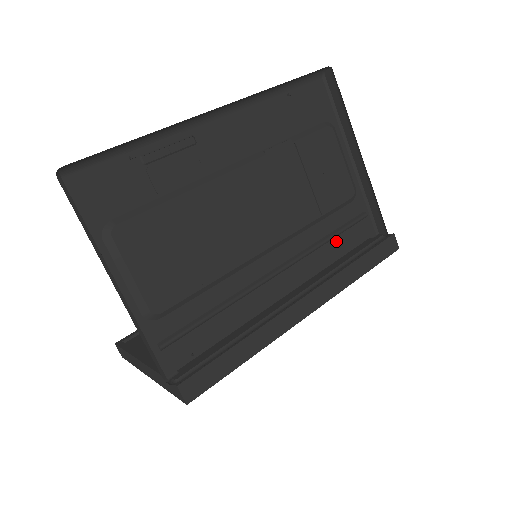
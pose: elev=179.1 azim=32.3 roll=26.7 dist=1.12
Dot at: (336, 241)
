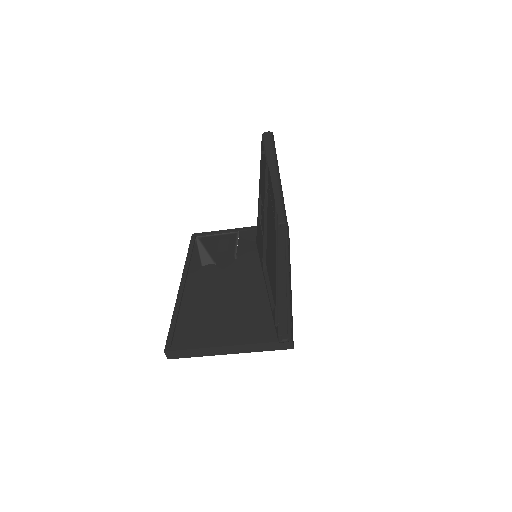
Dot at: occluded
